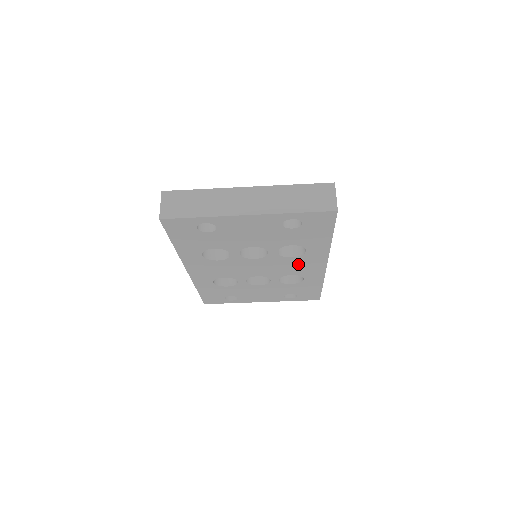
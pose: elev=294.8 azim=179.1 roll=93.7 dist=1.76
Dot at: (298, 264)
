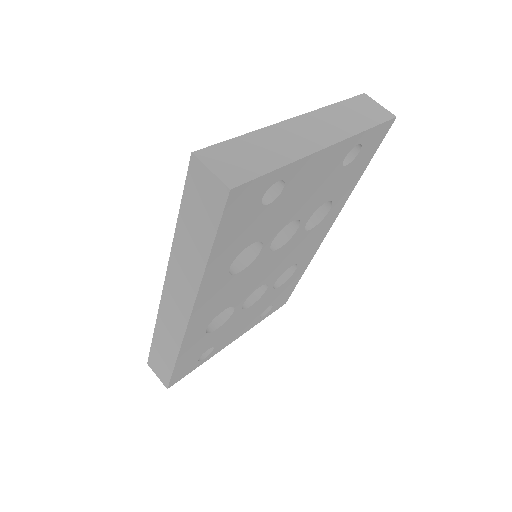
Dot at: (308, 241)
